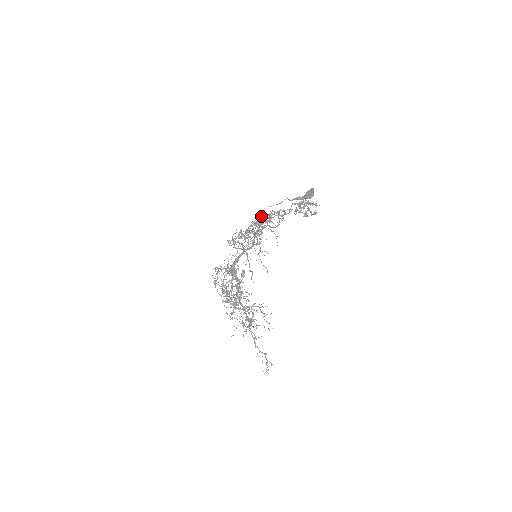
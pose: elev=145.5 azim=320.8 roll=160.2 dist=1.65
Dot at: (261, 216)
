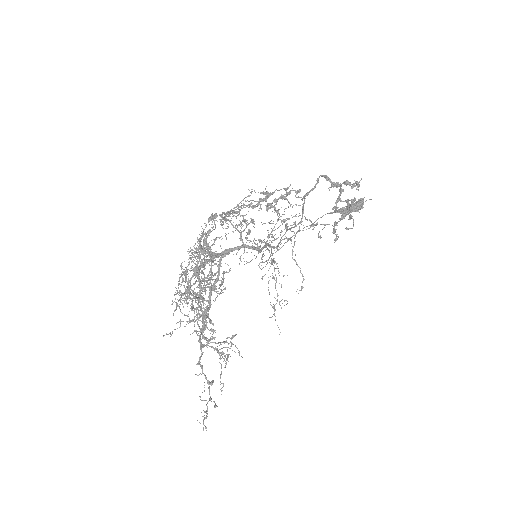
Dot at: occluded
